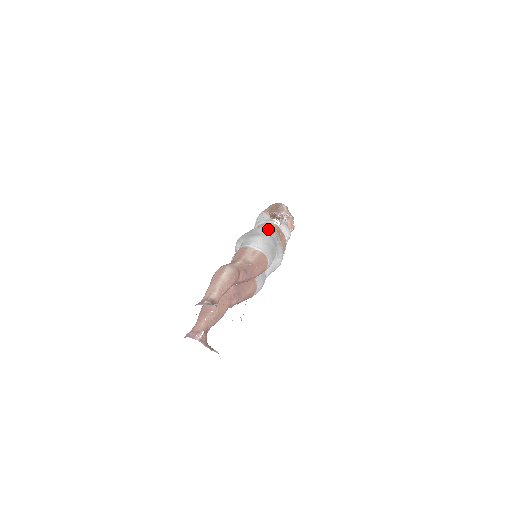
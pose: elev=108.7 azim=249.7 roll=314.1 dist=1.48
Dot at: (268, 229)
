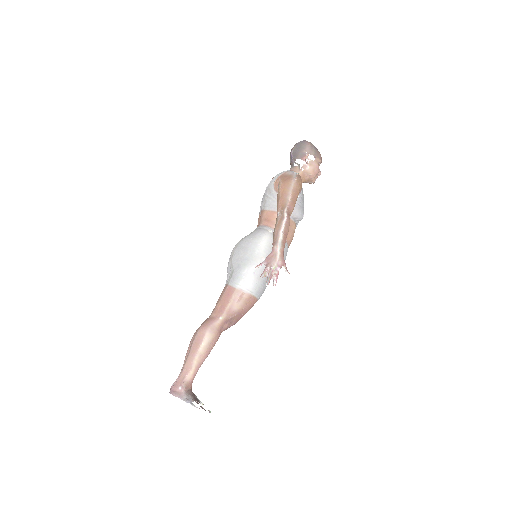
Dot at: (267, 241)
